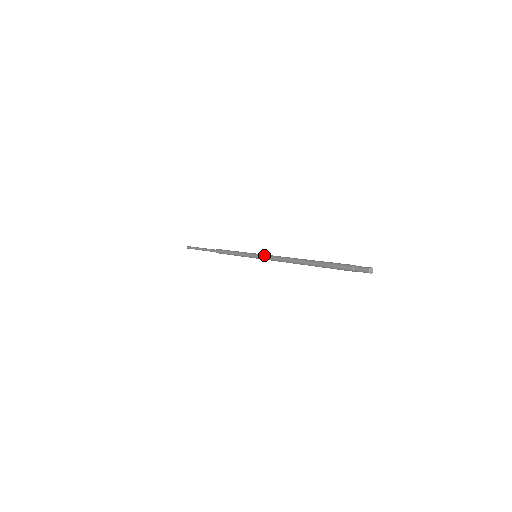
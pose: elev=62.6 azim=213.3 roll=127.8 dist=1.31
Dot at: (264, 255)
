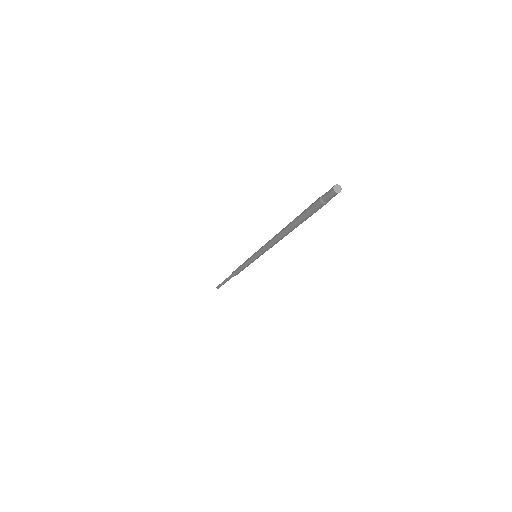
Dot at: (258, 250)
